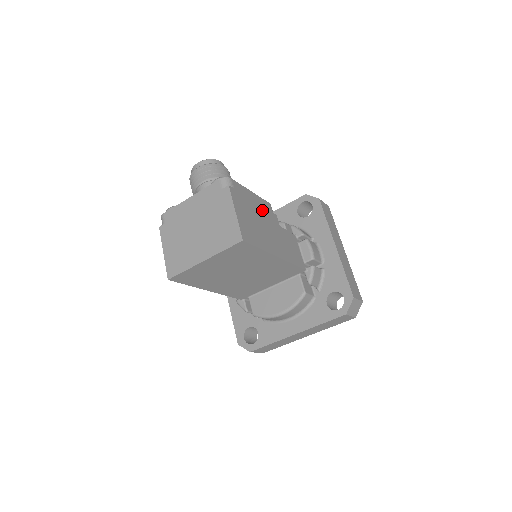
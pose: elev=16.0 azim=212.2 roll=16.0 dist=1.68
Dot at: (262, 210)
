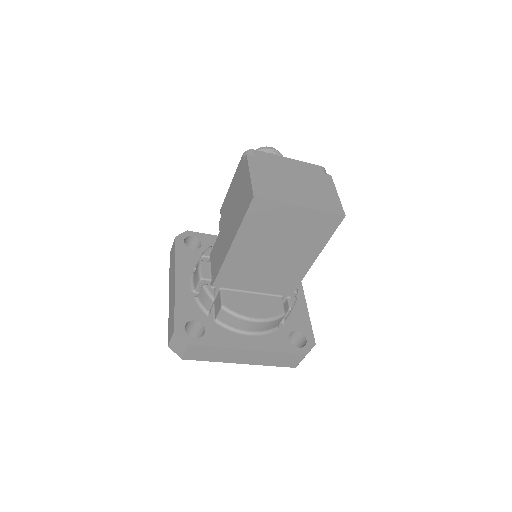
Dot at: occluded
